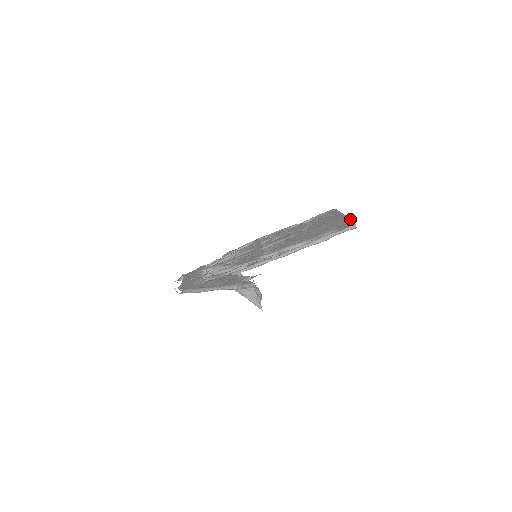
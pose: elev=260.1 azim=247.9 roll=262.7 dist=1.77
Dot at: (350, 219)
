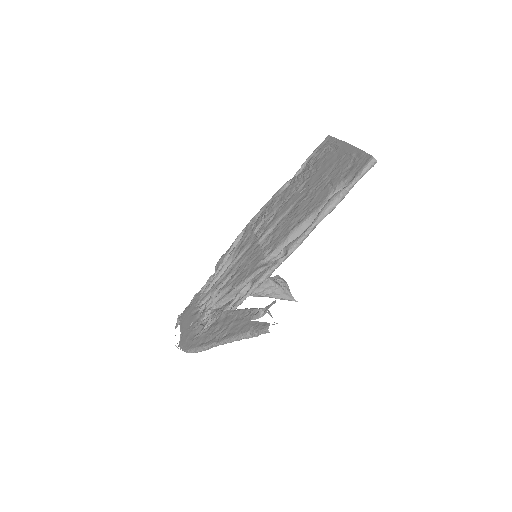
Dot at: (360, 150)
